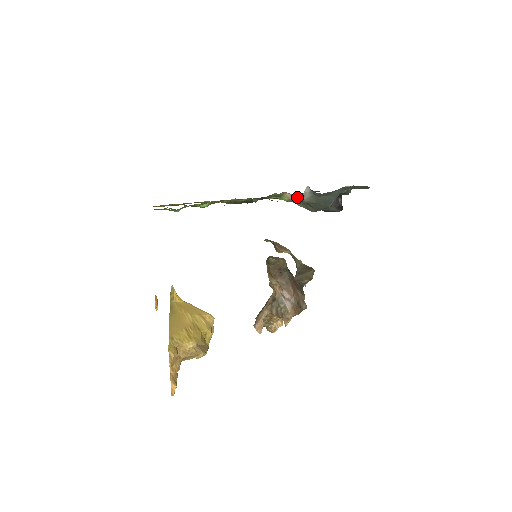
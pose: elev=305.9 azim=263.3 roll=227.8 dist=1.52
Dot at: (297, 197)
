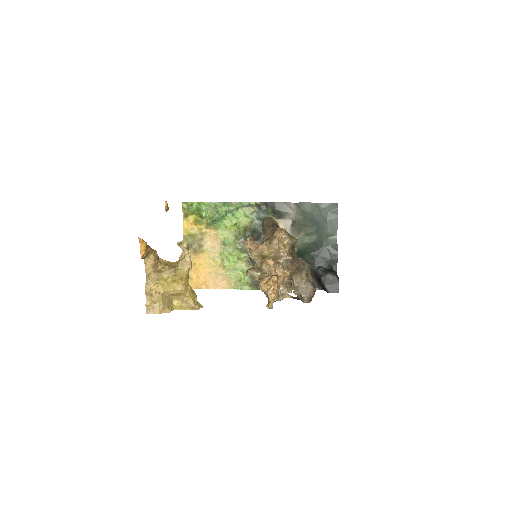
Dot at: (290, 227)
